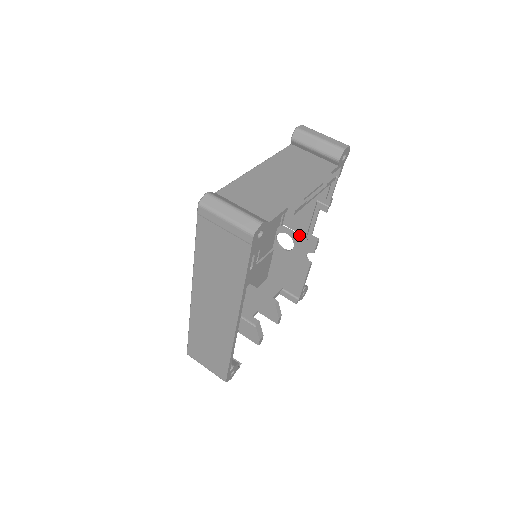
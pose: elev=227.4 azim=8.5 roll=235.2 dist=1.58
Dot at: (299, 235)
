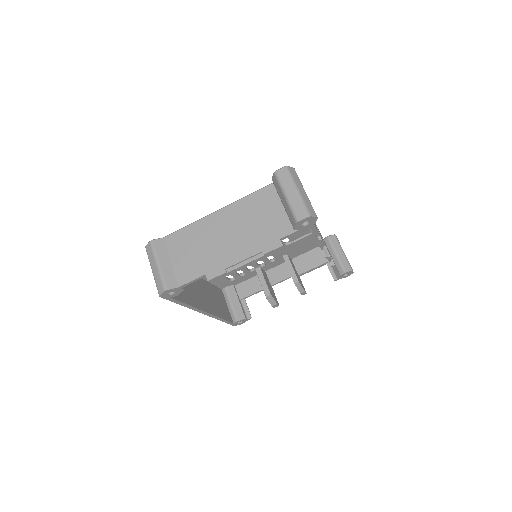
Dot at: occluded
